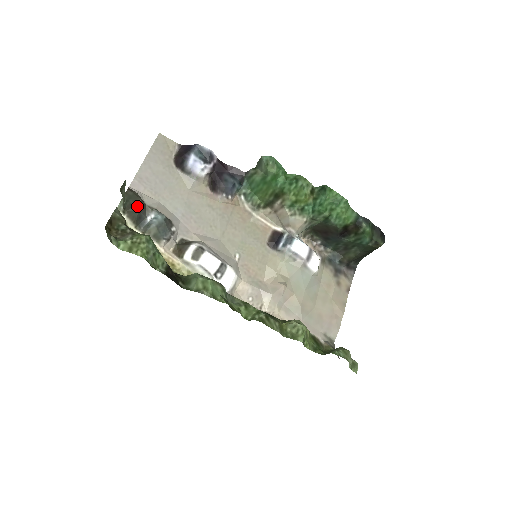
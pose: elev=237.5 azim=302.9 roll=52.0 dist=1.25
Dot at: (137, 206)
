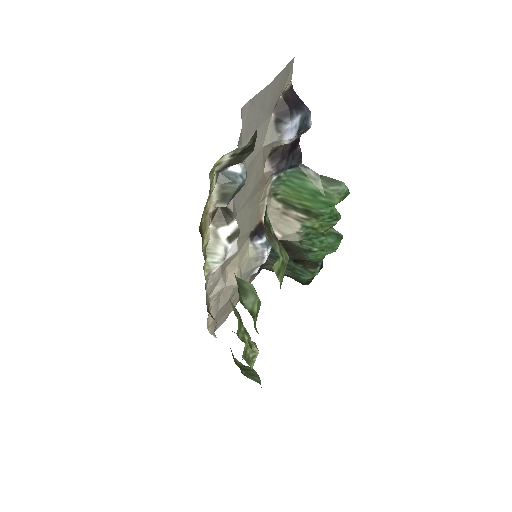
Dot at: (246, 155)
